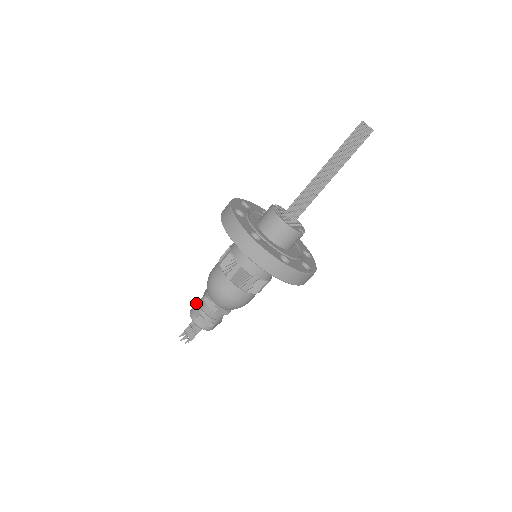
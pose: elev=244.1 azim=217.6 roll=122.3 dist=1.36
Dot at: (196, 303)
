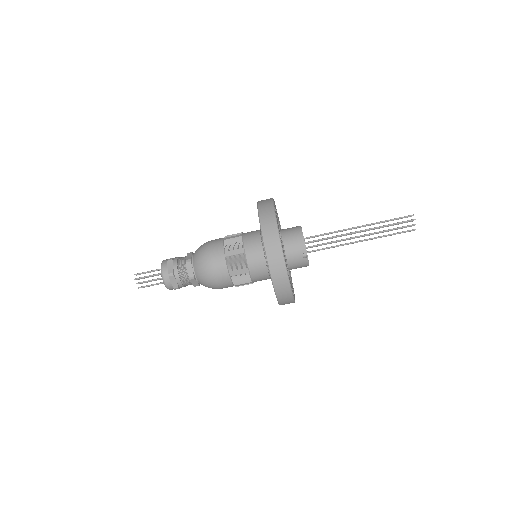
Dot at: occluded
